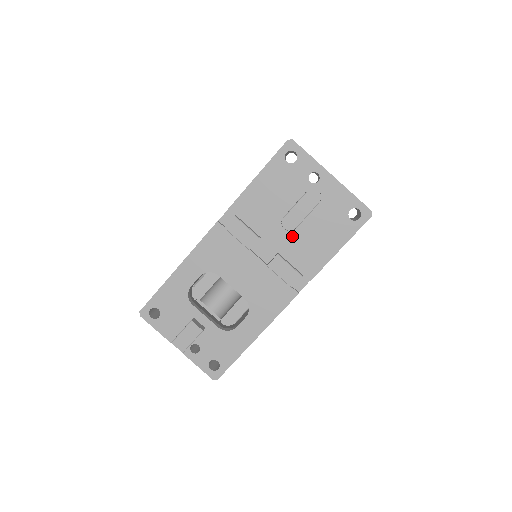
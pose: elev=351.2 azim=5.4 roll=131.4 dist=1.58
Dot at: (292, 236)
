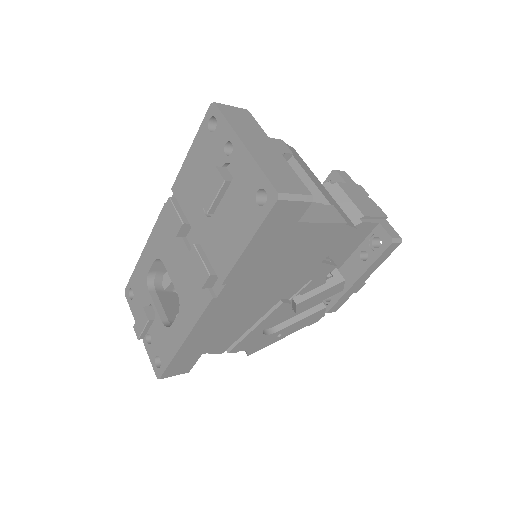
Dot at: (210, 224)
